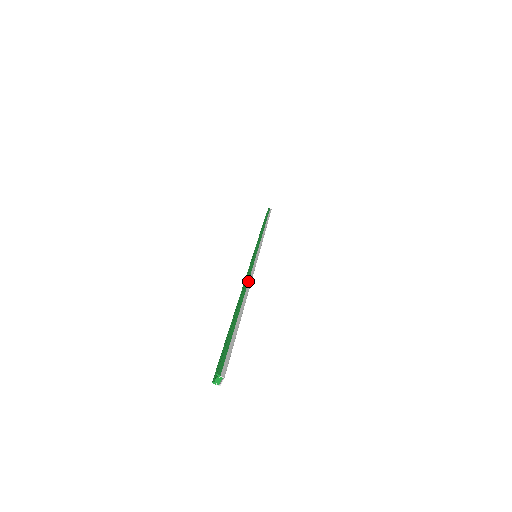
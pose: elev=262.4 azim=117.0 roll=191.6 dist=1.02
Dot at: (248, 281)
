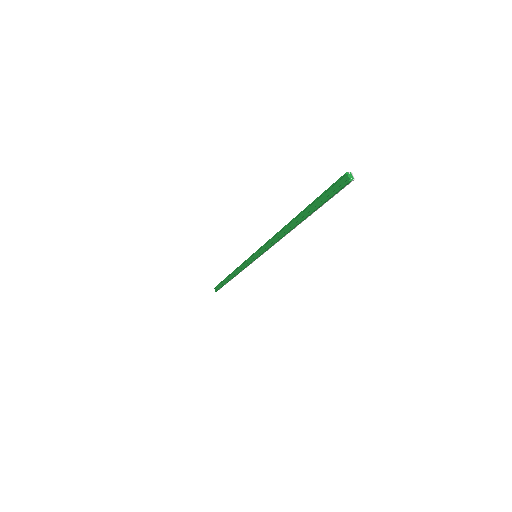
Dot at: (277, 234)
